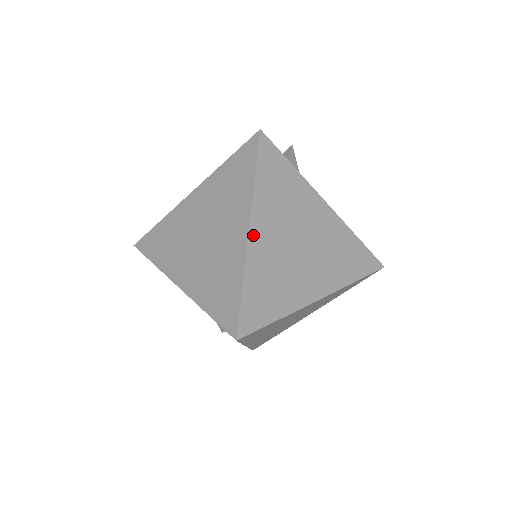
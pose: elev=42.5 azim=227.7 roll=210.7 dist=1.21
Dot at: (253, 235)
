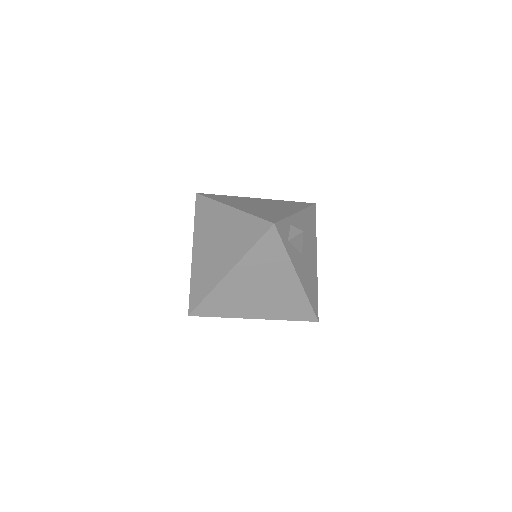
Dot at: (229, 277)
